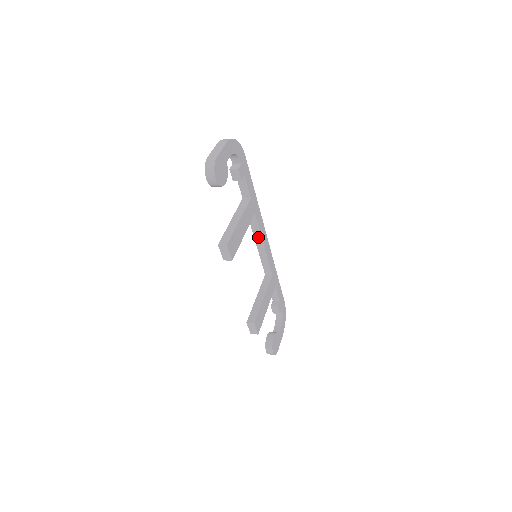
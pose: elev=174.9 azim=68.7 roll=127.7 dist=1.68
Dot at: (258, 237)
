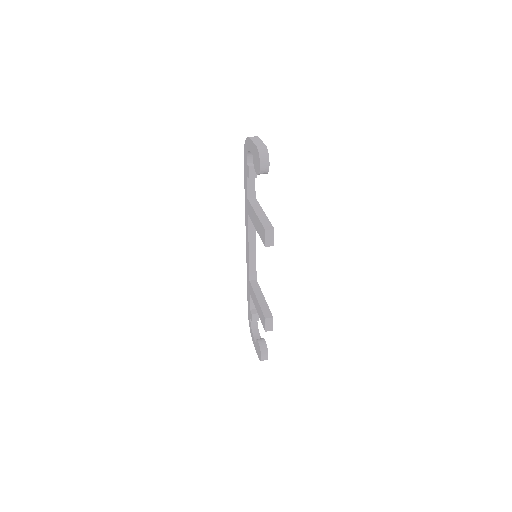
Dot at: (252, 239)
